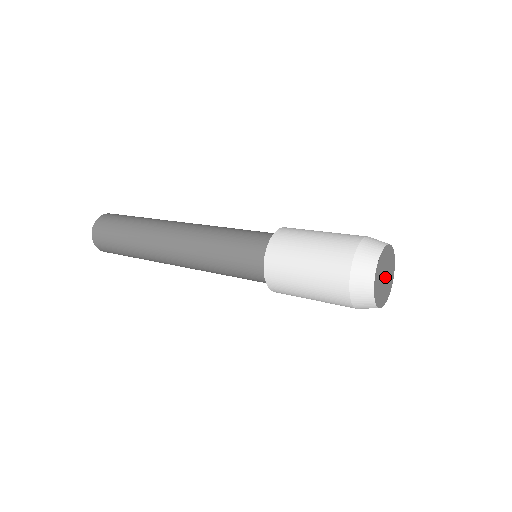
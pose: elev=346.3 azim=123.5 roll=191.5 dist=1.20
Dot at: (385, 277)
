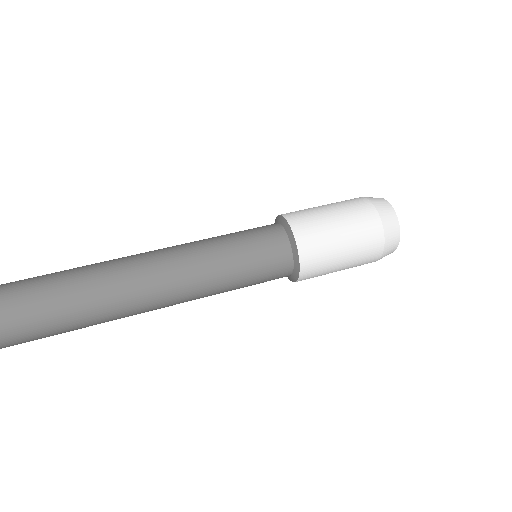
Dot at: occluded
